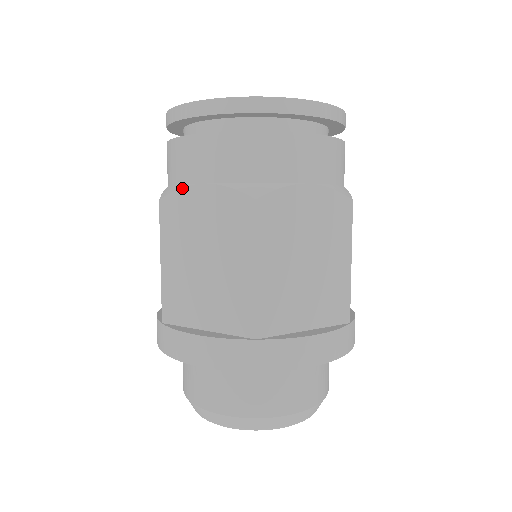
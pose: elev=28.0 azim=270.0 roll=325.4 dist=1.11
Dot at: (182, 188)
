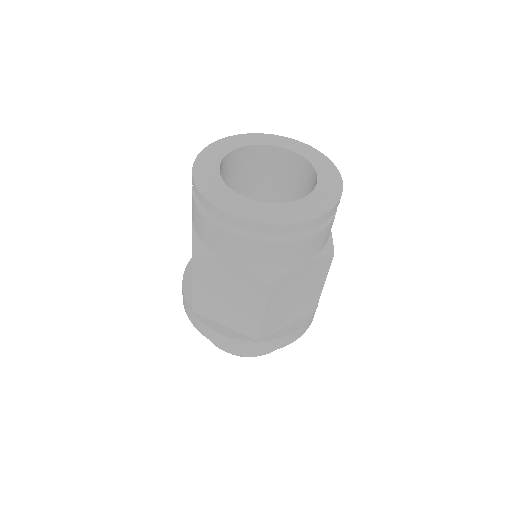
Dot at: (212, 256)
